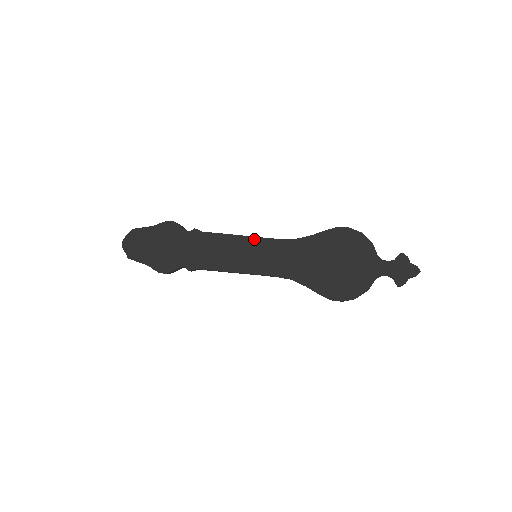
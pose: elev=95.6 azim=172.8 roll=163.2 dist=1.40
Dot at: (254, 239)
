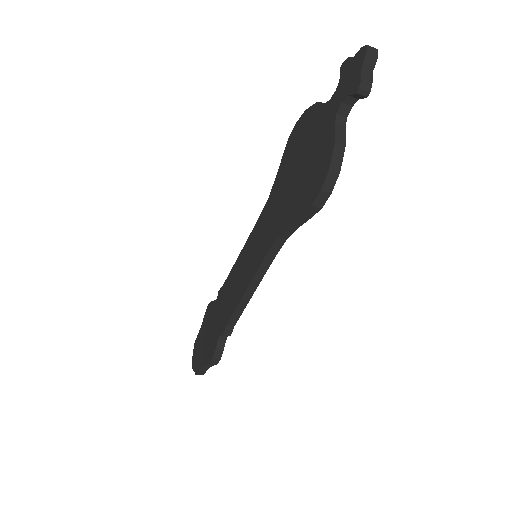
Dot at: (247, 242)
